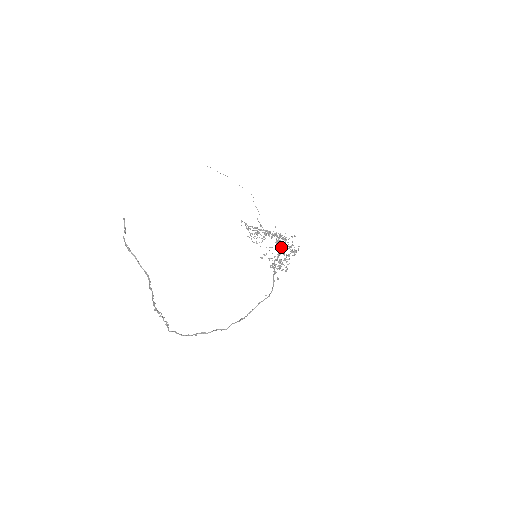
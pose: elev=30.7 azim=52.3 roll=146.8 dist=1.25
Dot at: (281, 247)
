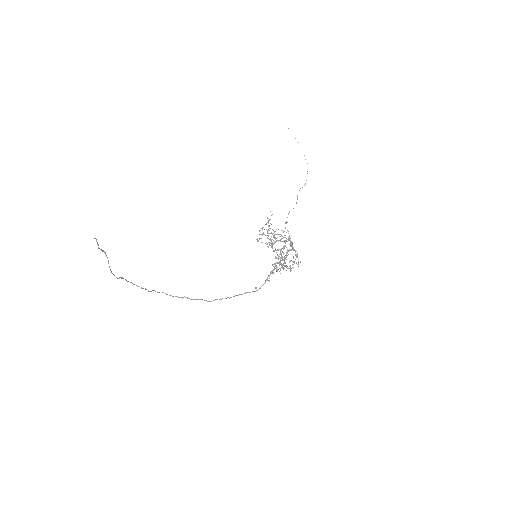
Dot at: occluded
